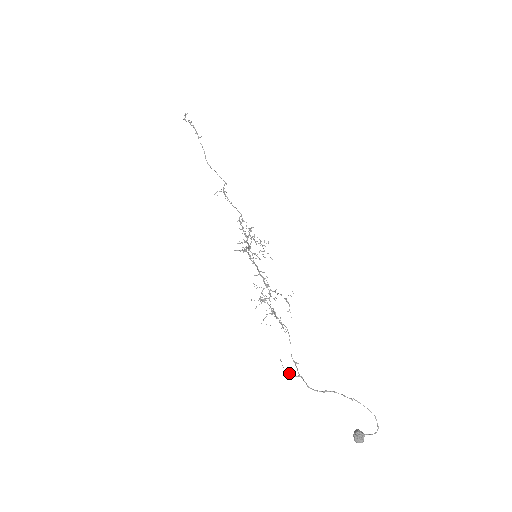
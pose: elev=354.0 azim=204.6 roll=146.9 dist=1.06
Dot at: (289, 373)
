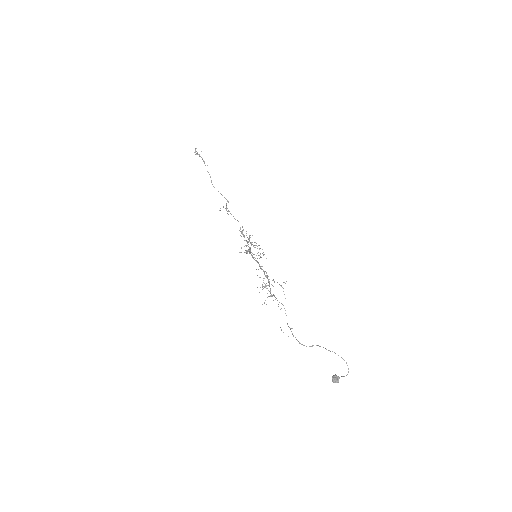
Dot at: occluded
